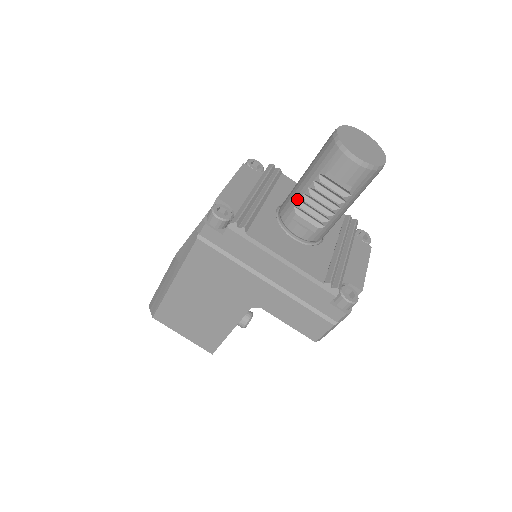
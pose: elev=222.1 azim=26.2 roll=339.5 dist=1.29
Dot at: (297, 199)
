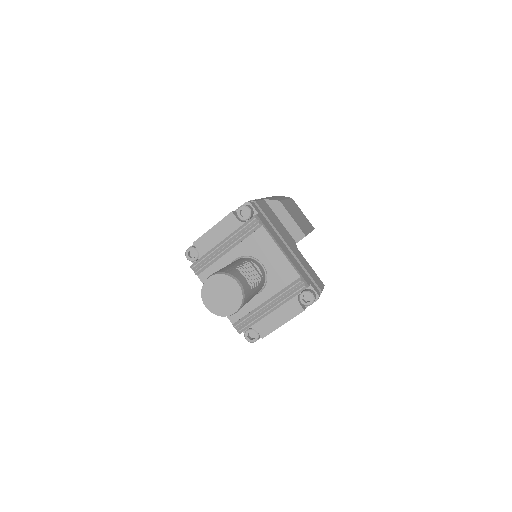
Dot at: occluded
